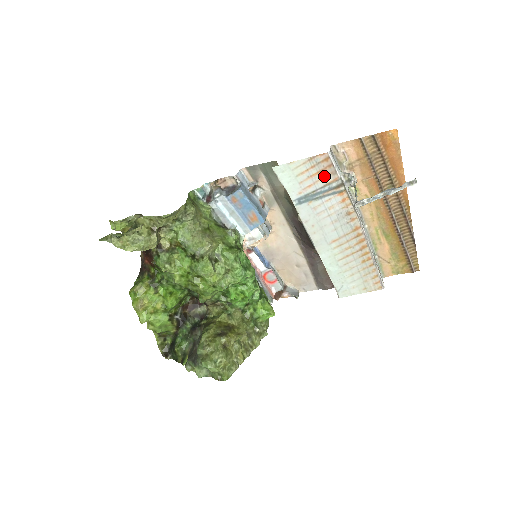
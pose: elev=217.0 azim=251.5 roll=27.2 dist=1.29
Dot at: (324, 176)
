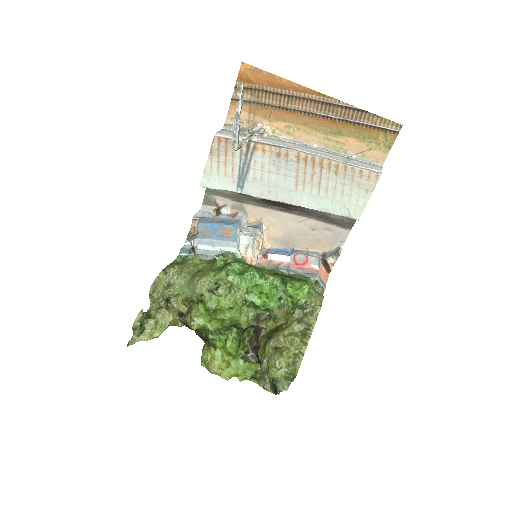
Dot at: (232, 152)
